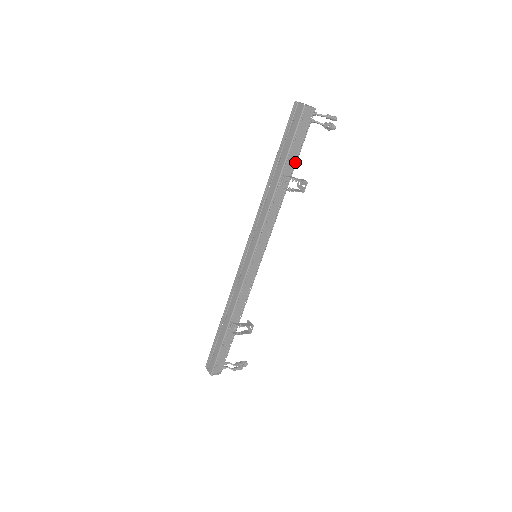
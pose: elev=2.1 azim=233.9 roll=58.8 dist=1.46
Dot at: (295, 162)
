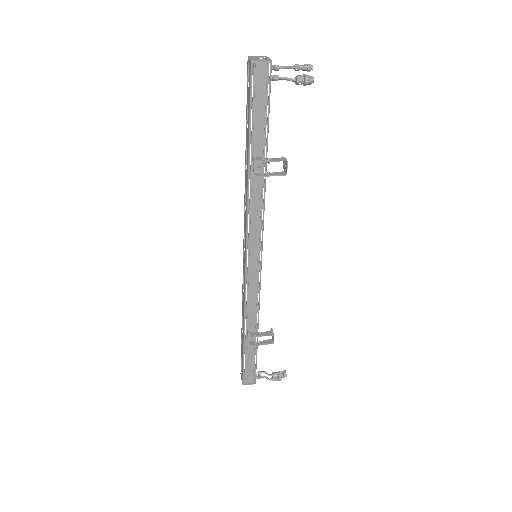
Dot at: occluded
